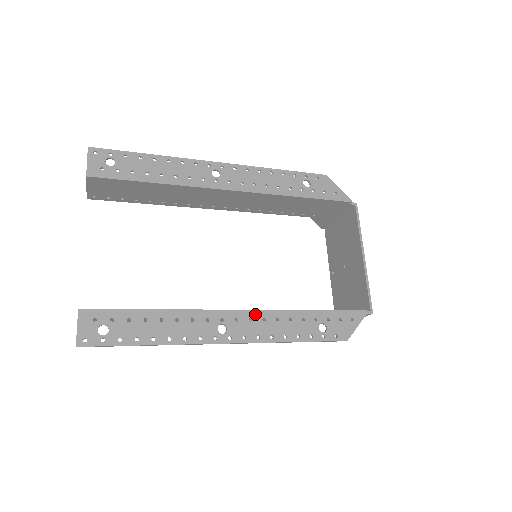
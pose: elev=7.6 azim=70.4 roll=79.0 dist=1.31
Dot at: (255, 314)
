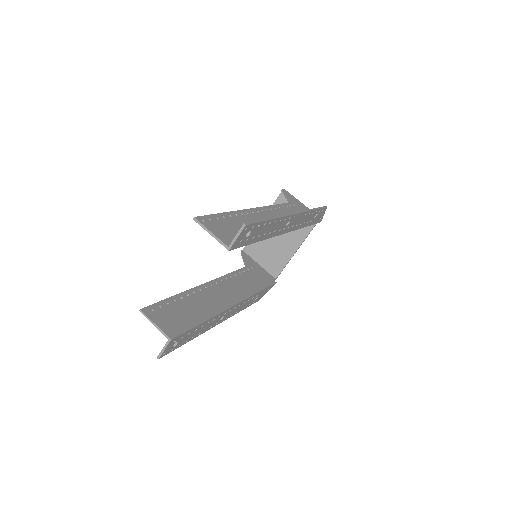
Dot at: (239, 304)
